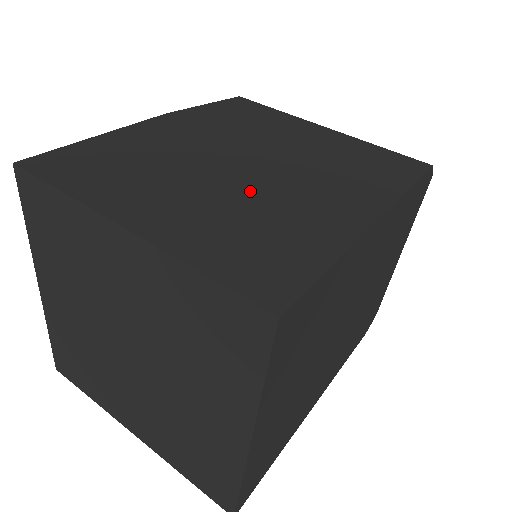
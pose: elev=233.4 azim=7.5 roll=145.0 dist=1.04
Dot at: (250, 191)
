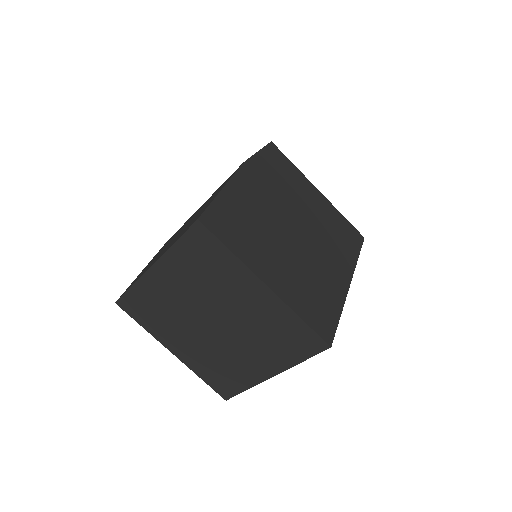
Dot at: (303, 257)
